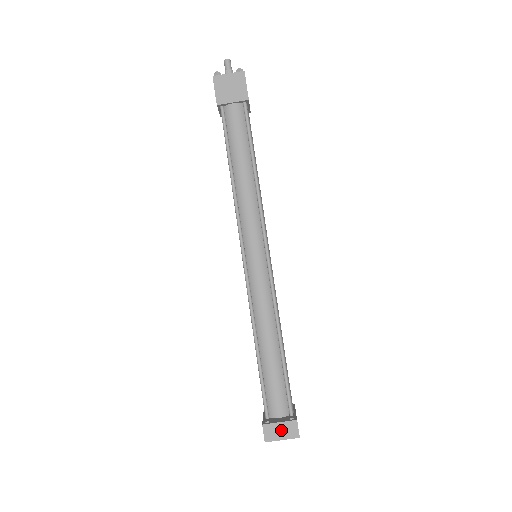
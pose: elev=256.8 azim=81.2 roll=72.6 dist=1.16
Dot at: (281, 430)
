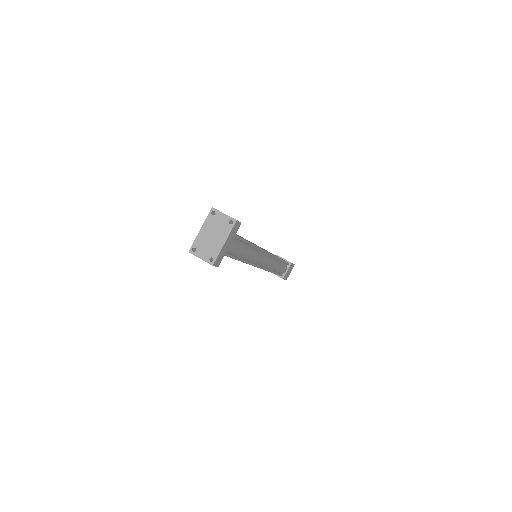
Dot at: occluded
